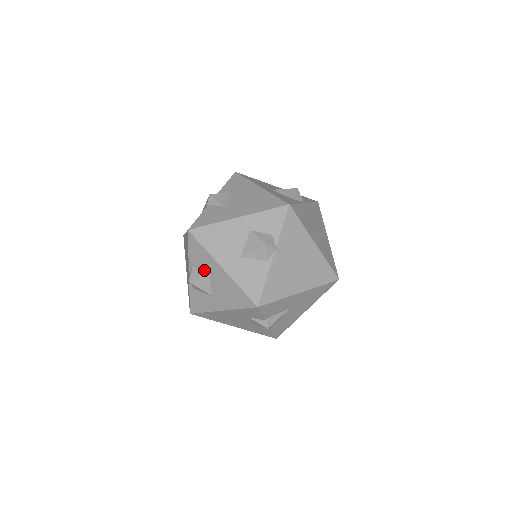
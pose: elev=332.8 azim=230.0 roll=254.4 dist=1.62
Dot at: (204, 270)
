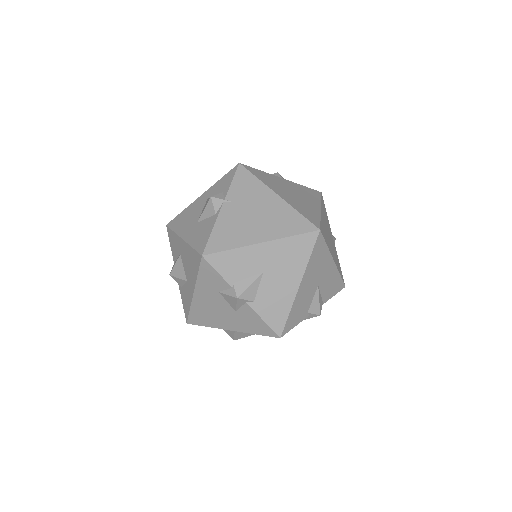
Dot at: (178, 256)
